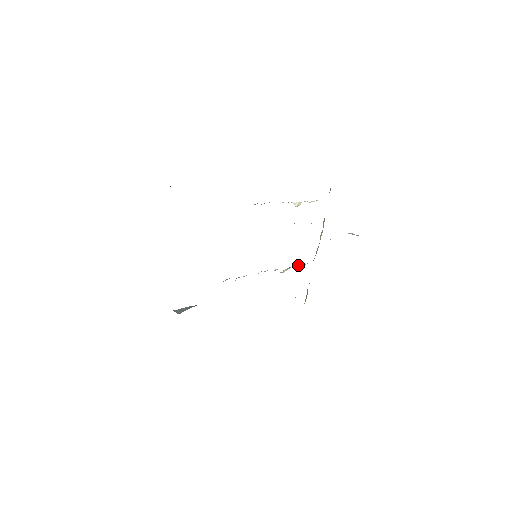
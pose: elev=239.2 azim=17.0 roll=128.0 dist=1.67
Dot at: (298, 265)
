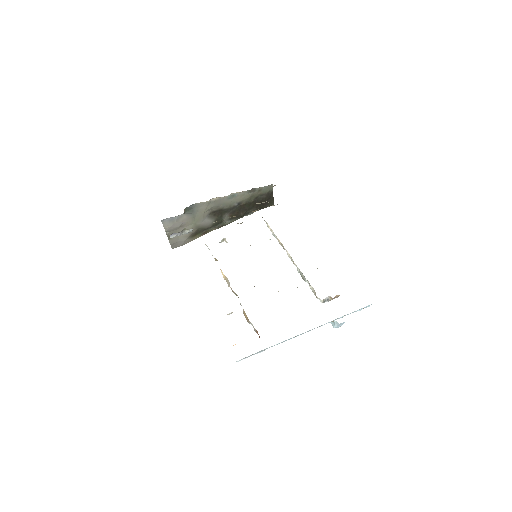
Dot at: occluded
